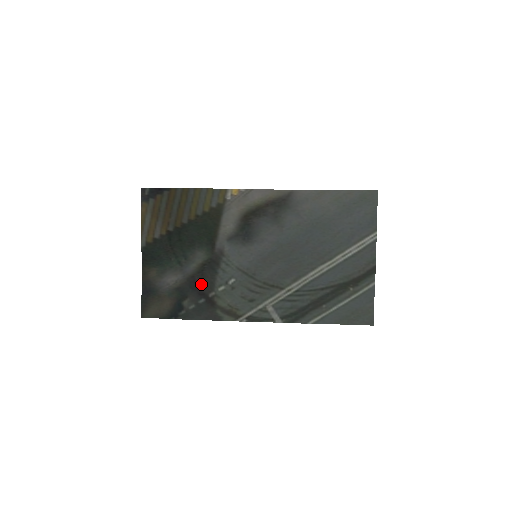
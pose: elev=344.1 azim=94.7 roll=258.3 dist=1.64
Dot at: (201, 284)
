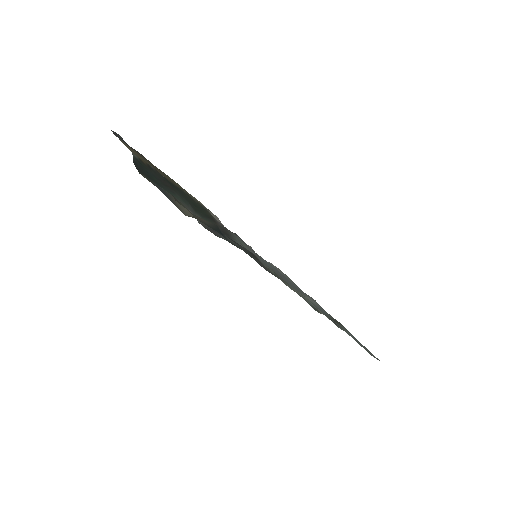
Dot at: occluded
